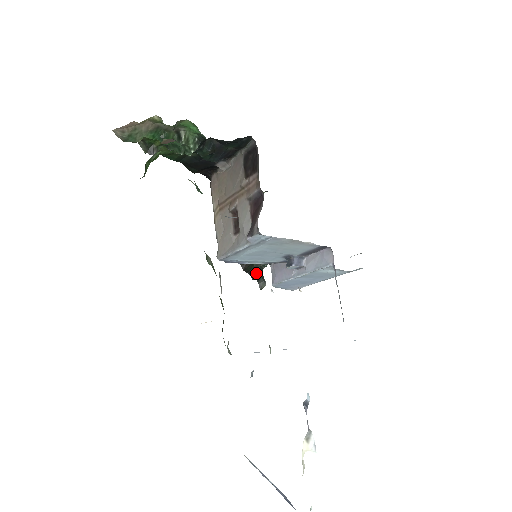
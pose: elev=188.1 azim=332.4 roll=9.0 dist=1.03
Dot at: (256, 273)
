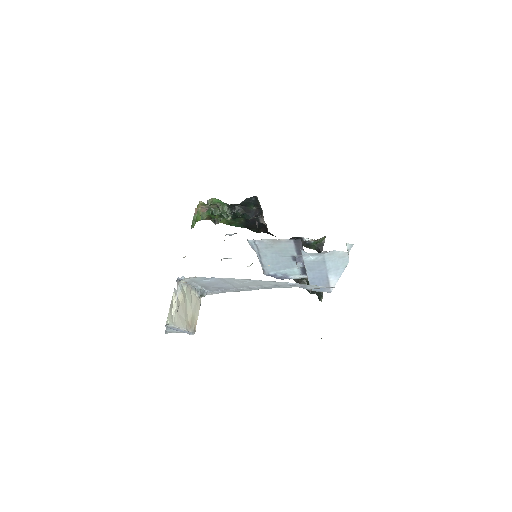
Dot at: occluded
